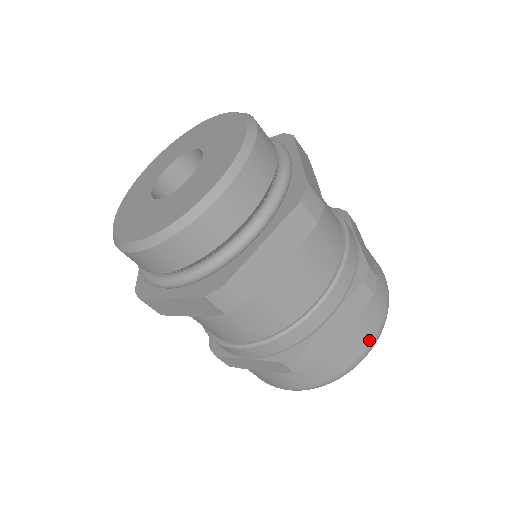
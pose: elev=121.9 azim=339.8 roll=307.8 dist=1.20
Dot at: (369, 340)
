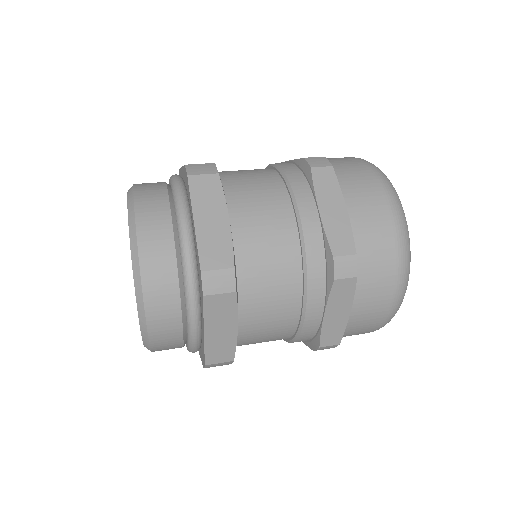
Dot at: (381, 194)
